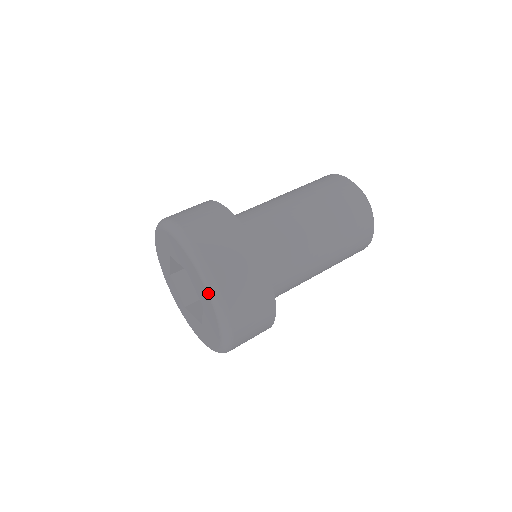
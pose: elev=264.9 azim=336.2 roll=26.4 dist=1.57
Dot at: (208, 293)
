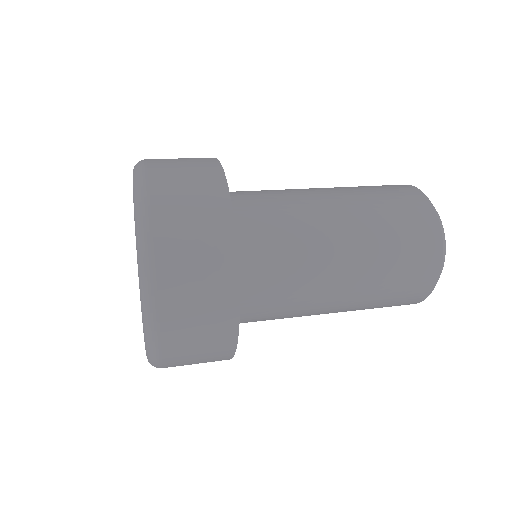
Dot at: (138, 269)
